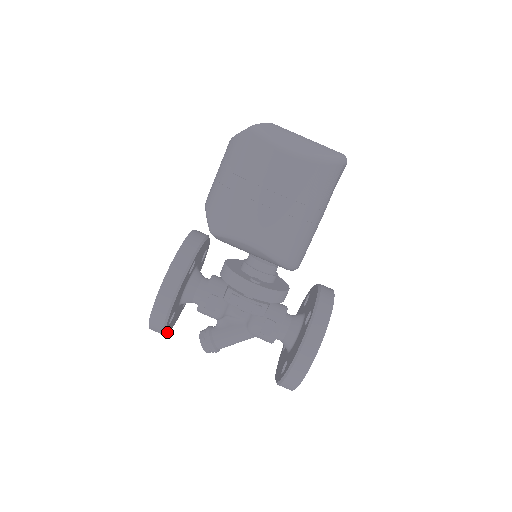
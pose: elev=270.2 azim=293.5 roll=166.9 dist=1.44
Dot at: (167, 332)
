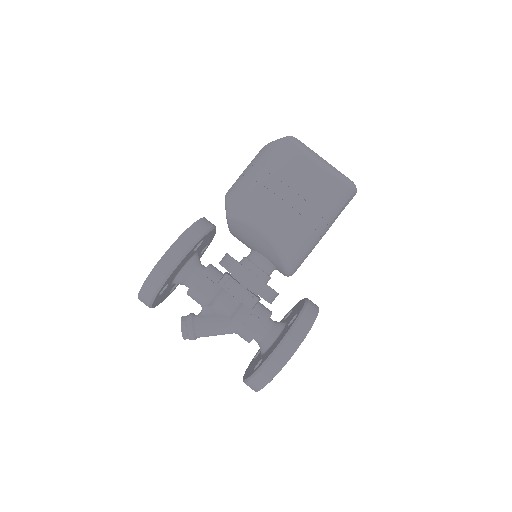
Dot at: (153, 305)
